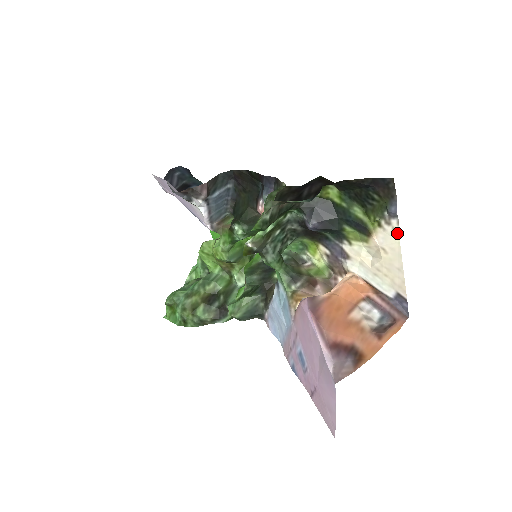
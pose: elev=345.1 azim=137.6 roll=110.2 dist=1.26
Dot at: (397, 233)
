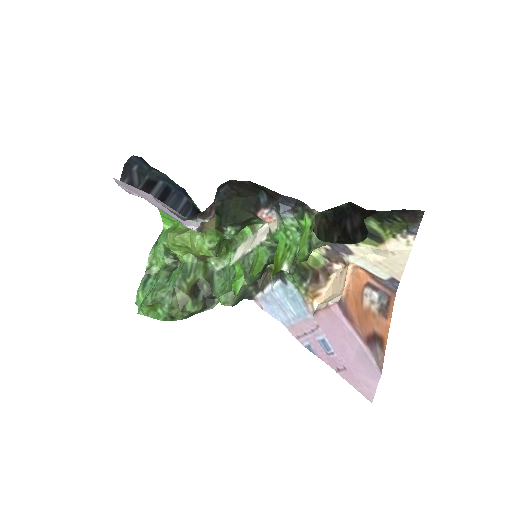
Dot at: (411, 244)
